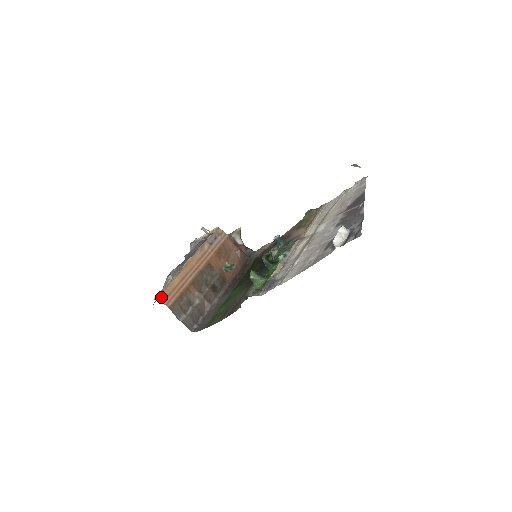
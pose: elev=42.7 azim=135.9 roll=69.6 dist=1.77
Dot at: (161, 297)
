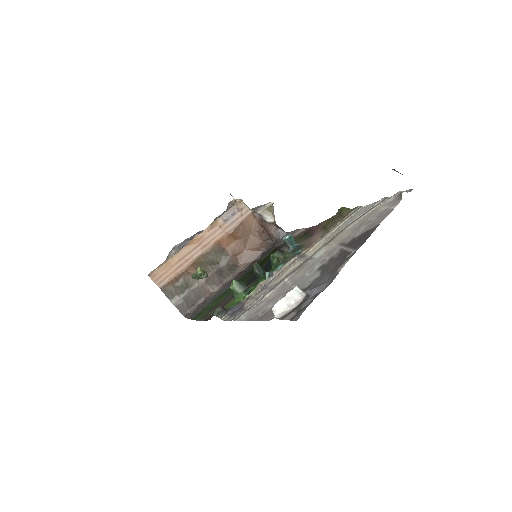
Dot at: (153, 275)
